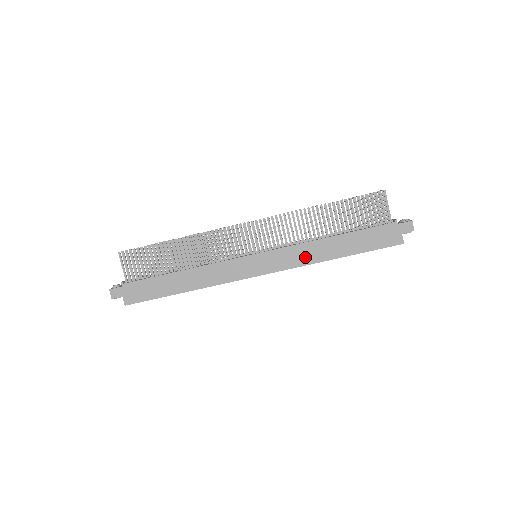
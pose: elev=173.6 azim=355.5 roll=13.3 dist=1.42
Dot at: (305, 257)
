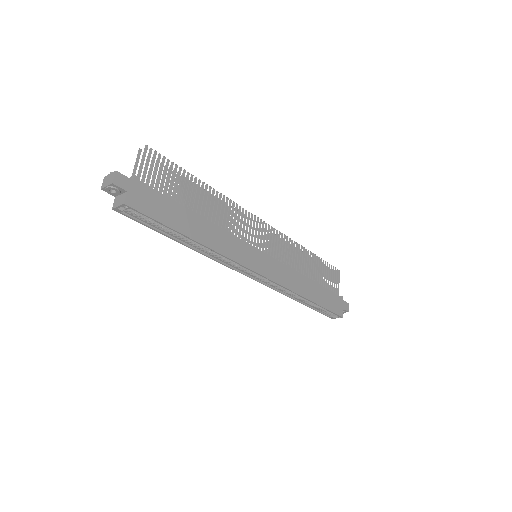
Dot at: (292, 283)
